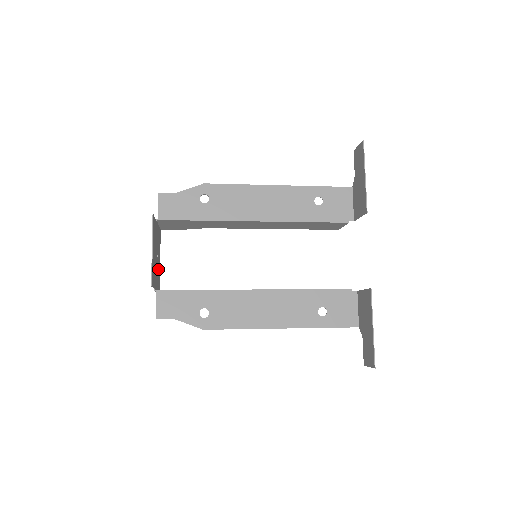
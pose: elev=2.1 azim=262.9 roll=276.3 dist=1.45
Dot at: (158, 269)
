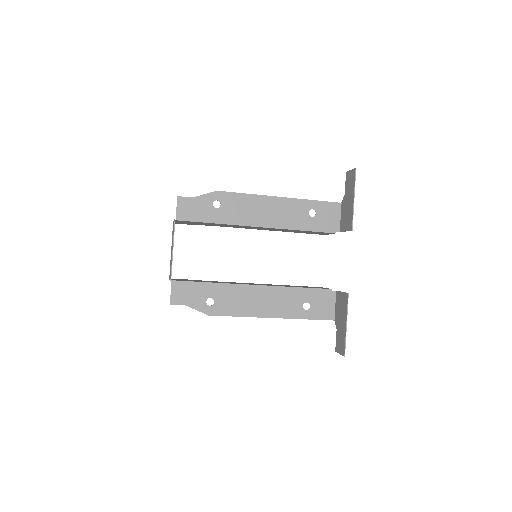
Dot at: occluded
